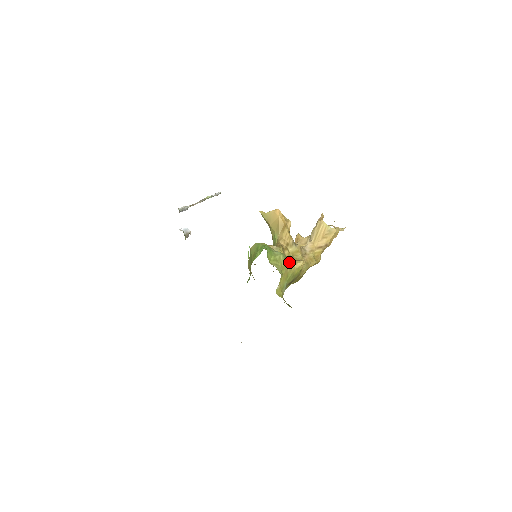
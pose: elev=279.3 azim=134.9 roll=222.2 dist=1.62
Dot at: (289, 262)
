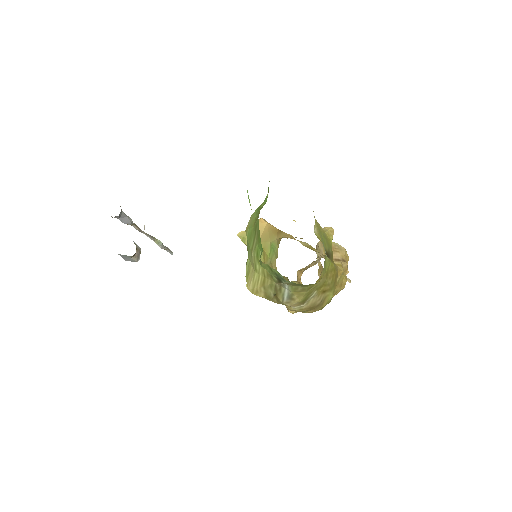
Dot at: occluded
